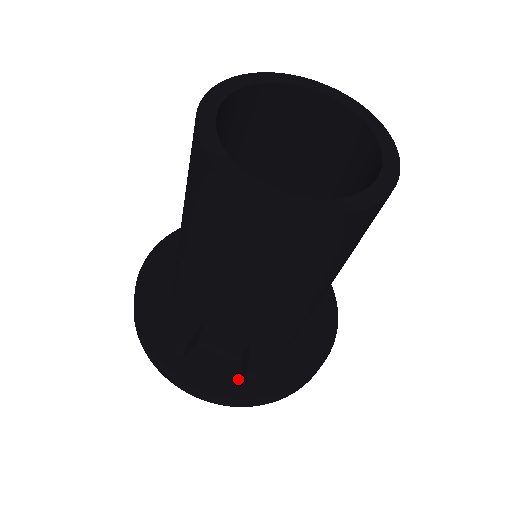
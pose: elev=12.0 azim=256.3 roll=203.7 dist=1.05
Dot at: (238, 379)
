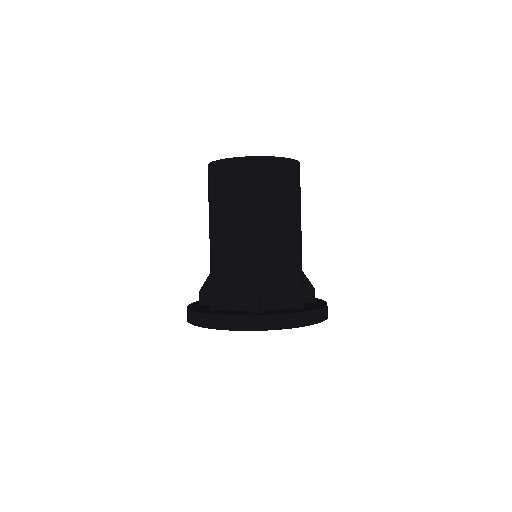
Dot at: (250, 313)
